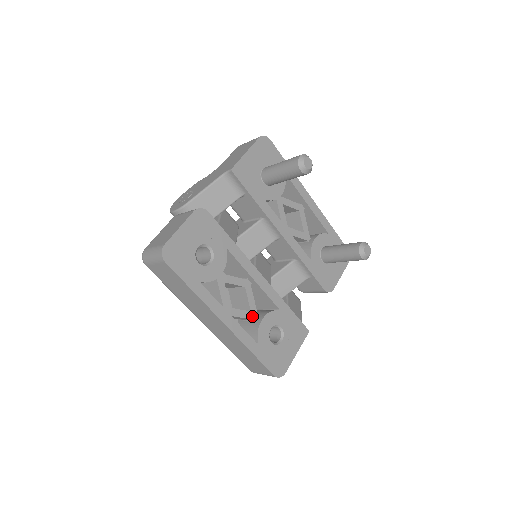
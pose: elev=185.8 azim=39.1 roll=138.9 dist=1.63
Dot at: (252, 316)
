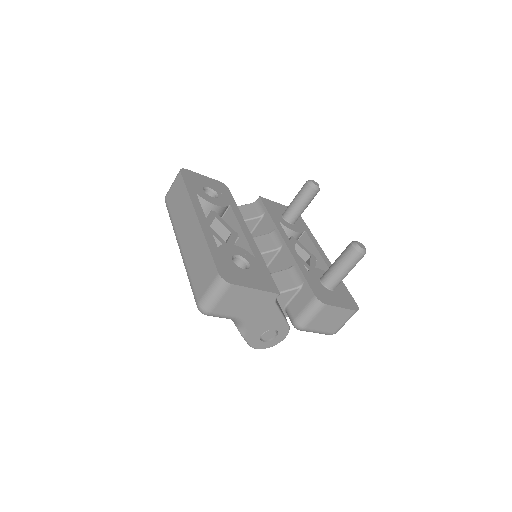
Dot at: occluded
